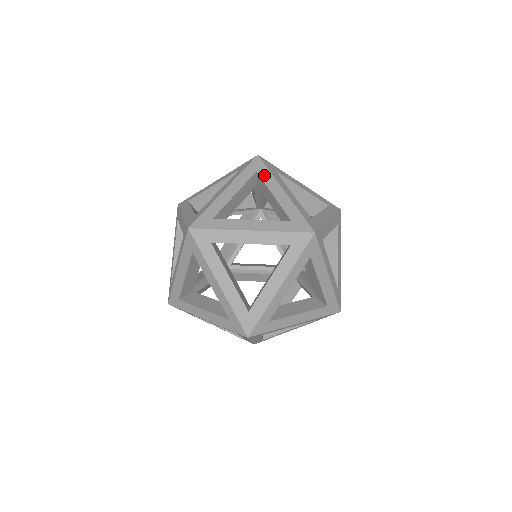
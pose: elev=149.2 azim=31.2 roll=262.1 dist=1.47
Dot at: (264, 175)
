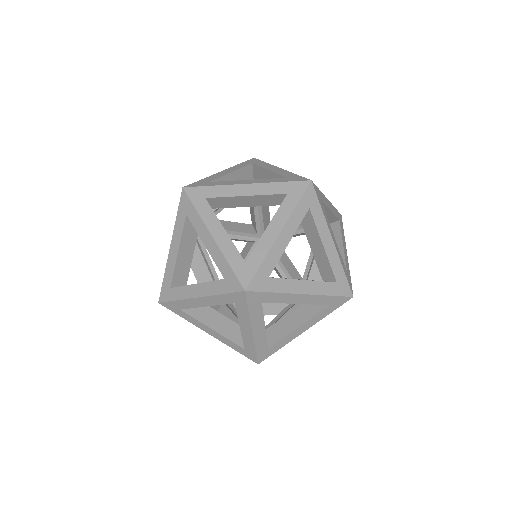
Dot at: (192, 218)
